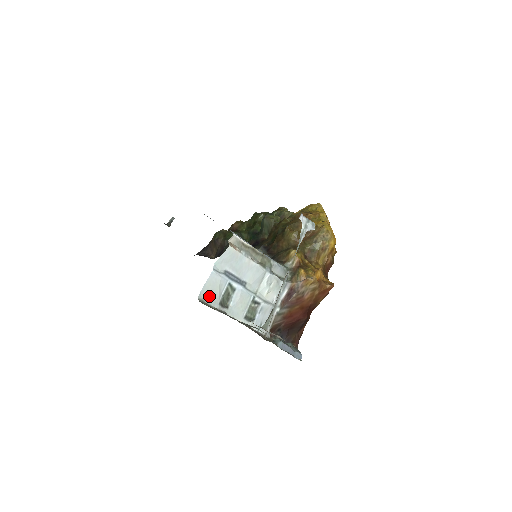
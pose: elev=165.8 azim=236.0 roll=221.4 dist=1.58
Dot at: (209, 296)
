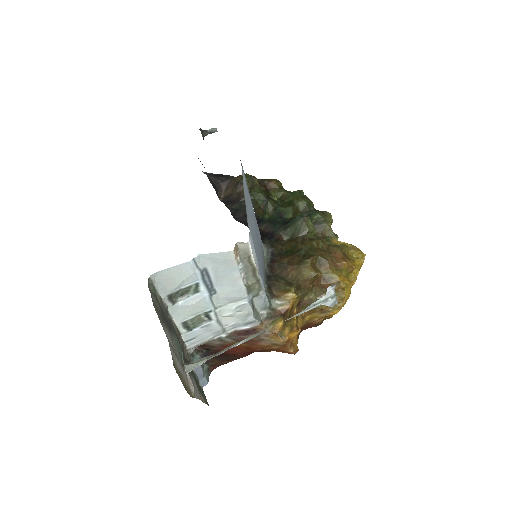
Dot at: (164, 281)
